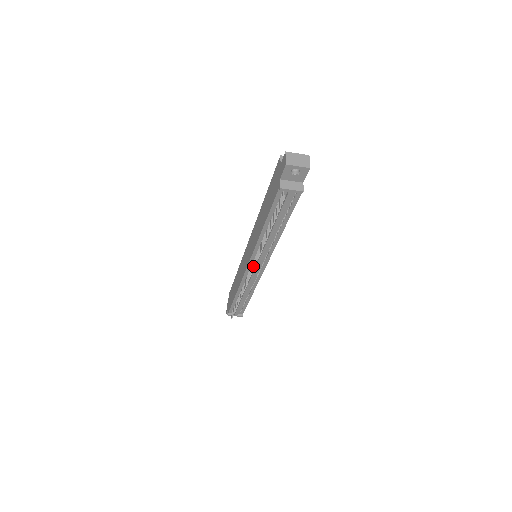
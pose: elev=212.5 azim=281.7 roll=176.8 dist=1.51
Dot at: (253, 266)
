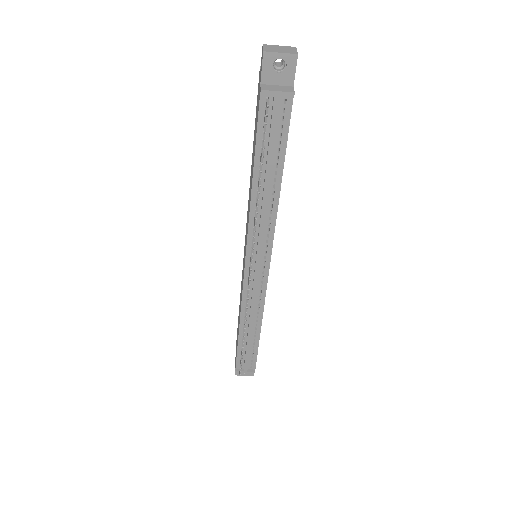
Dot at: (251, 261)
